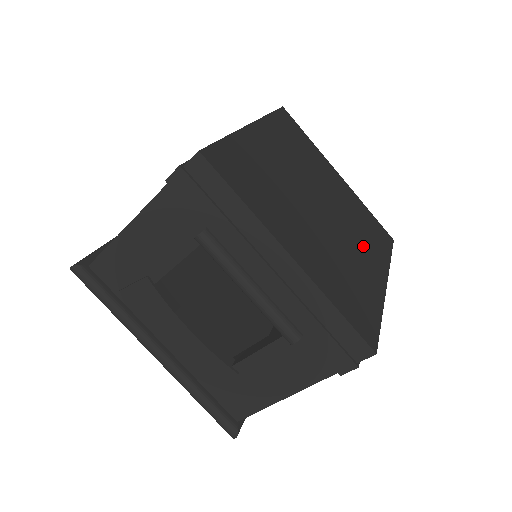
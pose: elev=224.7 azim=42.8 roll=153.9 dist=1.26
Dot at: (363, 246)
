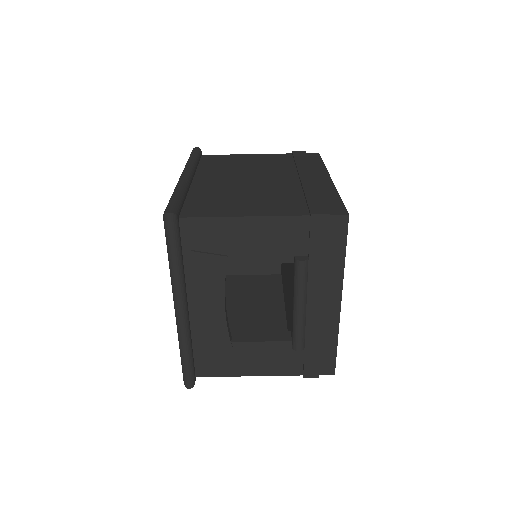
Dot at: occluded
